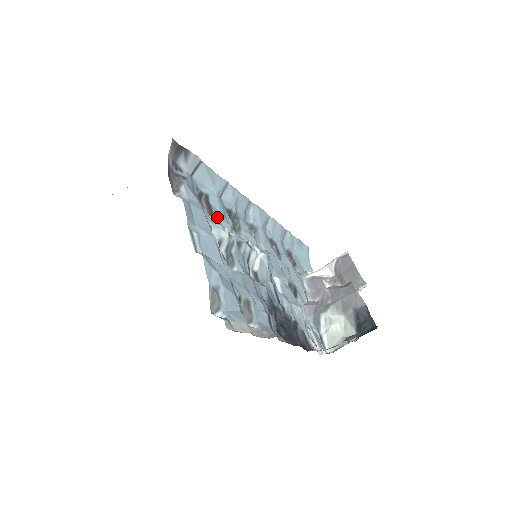
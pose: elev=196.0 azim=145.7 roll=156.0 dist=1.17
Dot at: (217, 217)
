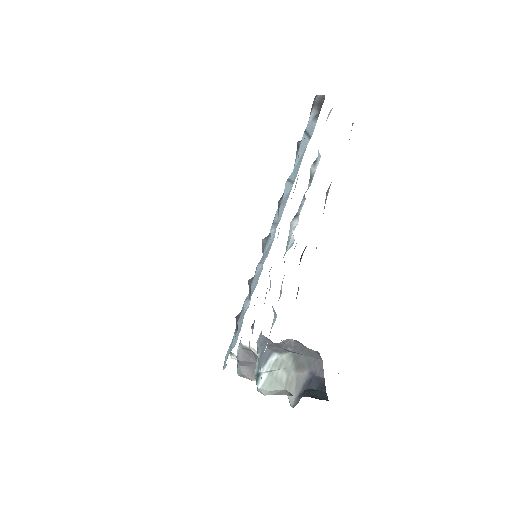
Dot at: occluded
